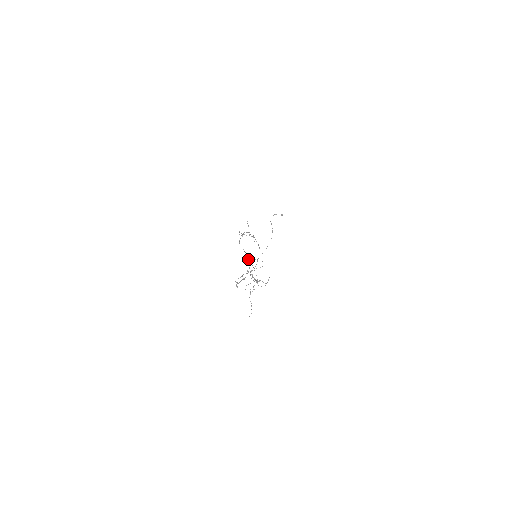
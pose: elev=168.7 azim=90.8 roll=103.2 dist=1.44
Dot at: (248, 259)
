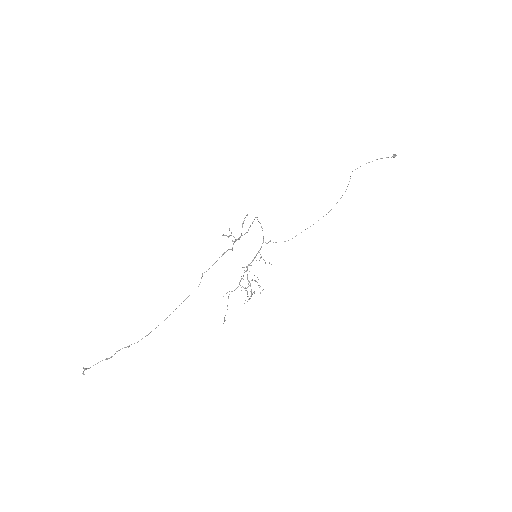
Dot at: (266, 243)
